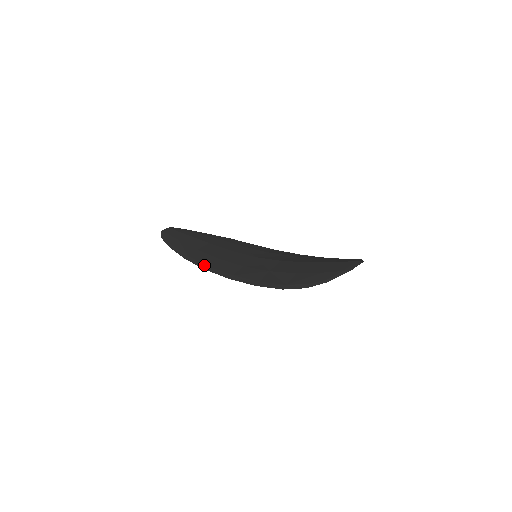
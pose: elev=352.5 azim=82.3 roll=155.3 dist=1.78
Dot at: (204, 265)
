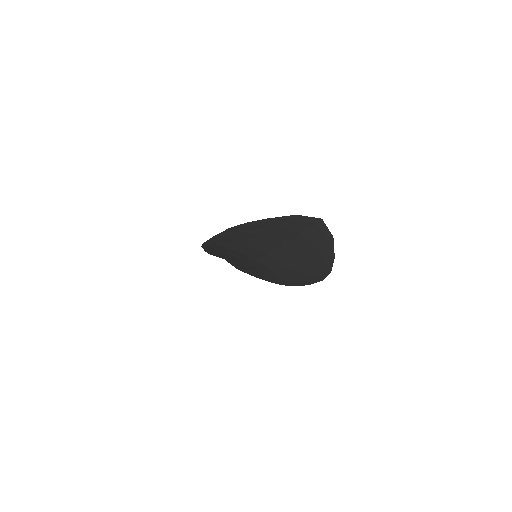
Dot at: occluded
